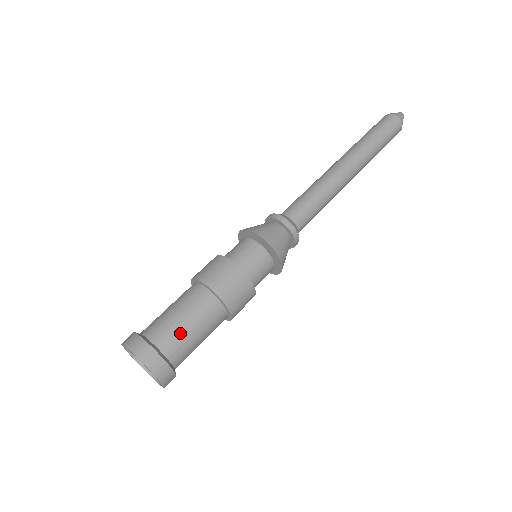
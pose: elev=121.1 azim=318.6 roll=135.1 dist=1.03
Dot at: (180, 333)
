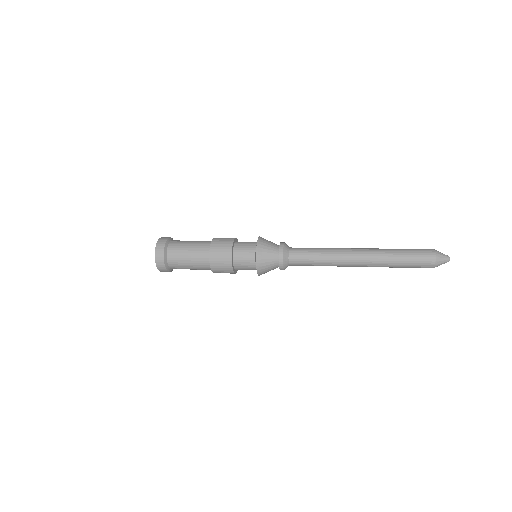
Dot at: (181, 254)
